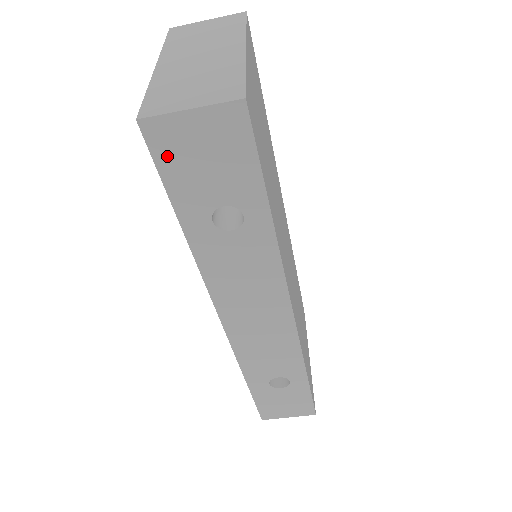
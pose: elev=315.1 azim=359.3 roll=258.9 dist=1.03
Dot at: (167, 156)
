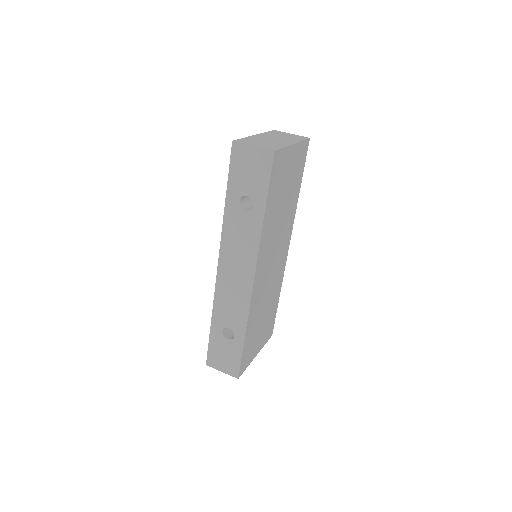
Dot at: (236, 161)
